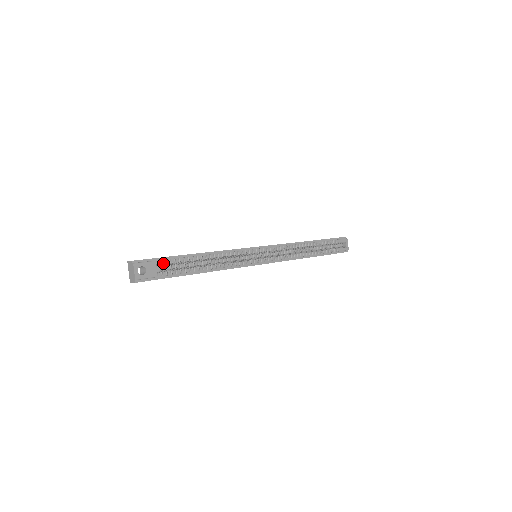
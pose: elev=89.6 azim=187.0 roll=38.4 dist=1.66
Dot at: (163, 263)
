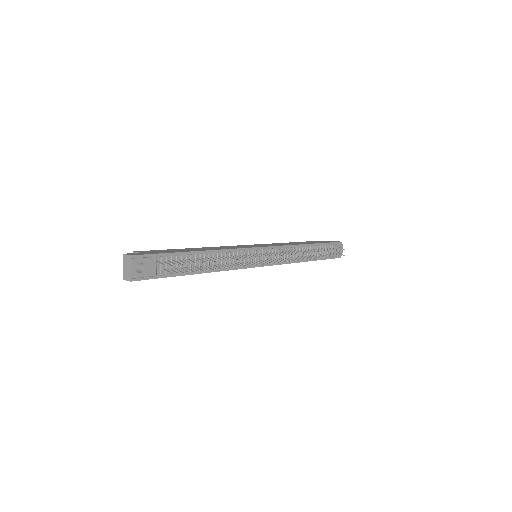
Dot at: (163, 260)
